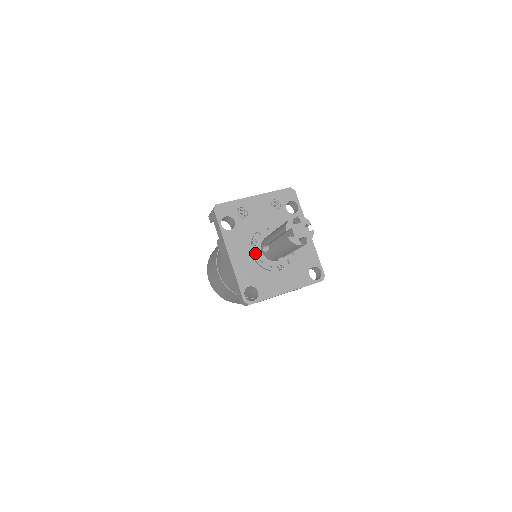
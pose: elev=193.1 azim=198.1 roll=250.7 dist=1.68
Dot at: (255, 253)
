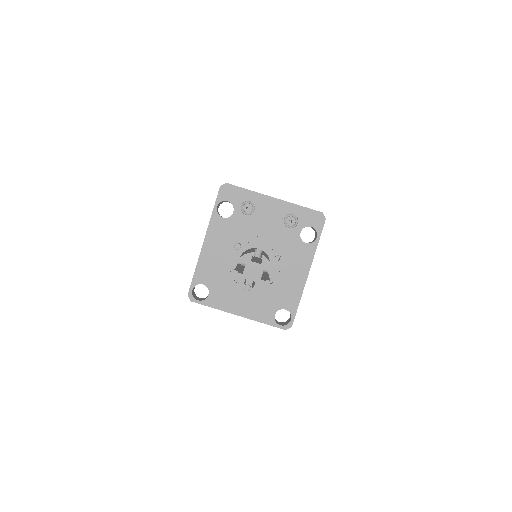
Dot at: (232, 256)
